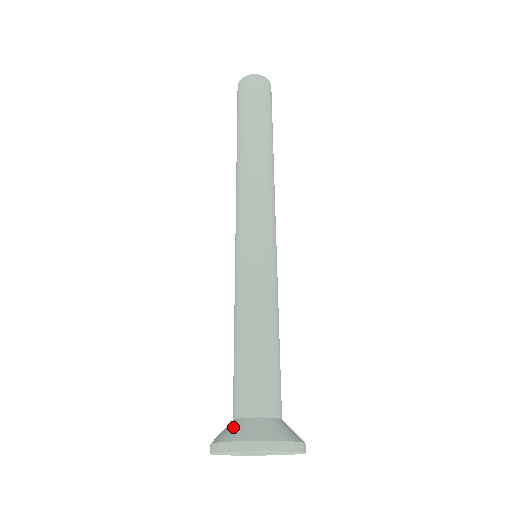
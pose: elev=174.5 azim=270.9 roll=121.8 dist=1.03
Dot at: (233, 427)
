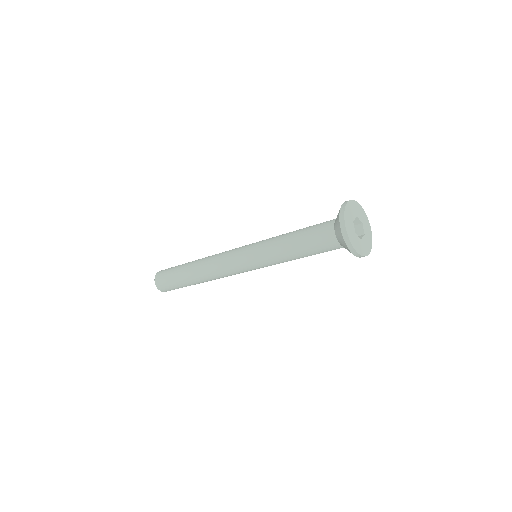
Dot at: occluded
